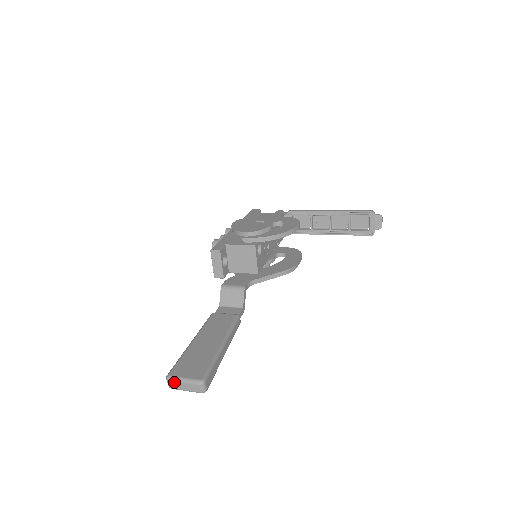
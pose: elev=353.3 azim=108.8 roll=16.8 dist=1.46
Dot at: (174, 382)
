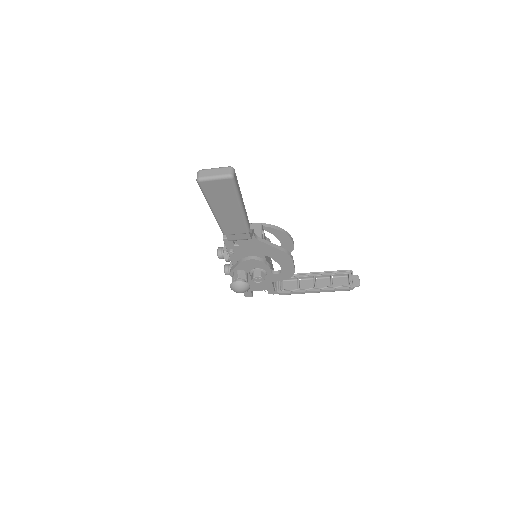
Dot at: (205, 170)
